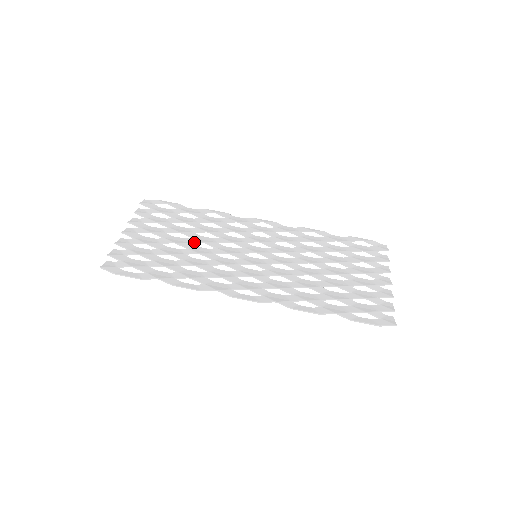
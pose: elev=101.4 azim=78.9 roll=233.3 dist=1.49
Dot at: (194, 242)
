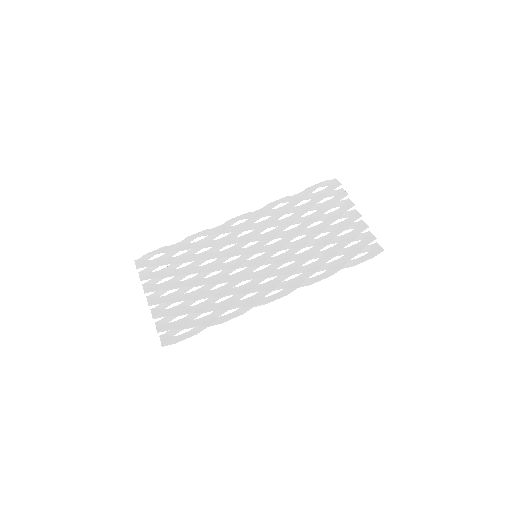
Dot at: (205, 276)
